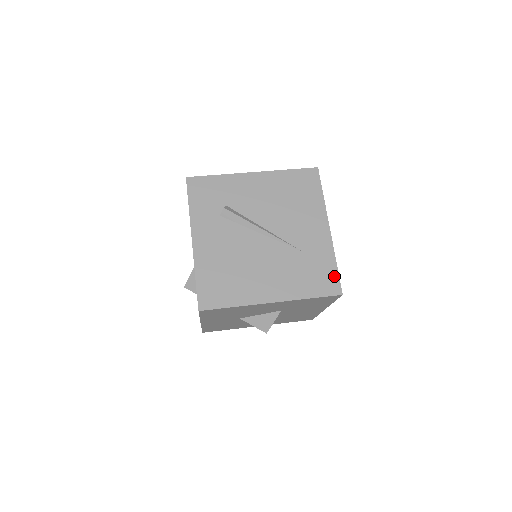
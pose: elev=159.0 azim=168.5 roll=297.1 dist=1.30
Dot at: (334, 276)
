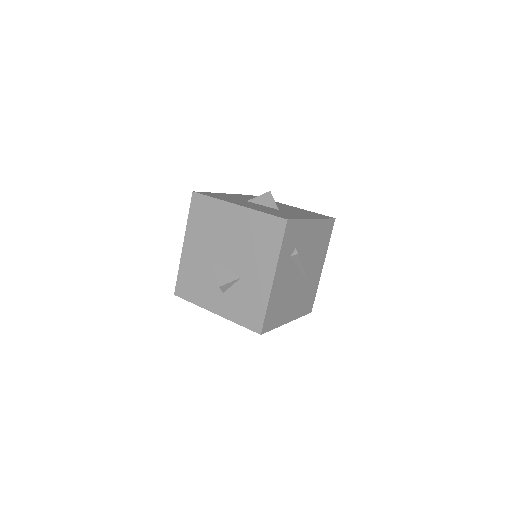
Dot at: (313, 301)
